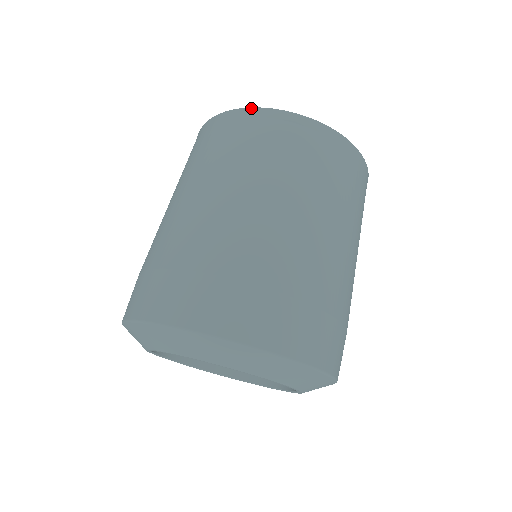
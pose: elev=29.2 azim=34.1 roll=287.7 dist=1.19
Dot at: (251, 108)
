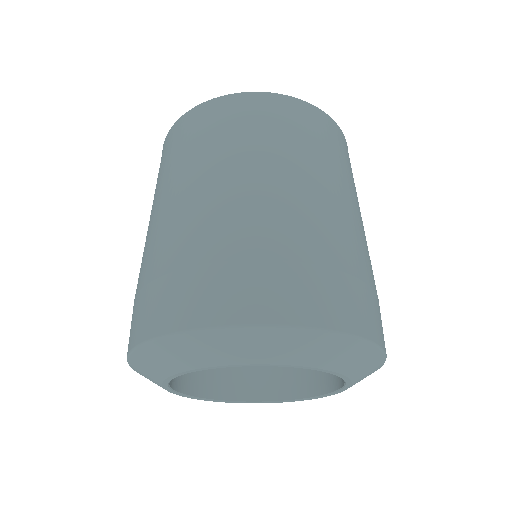
Dot at: occluded
